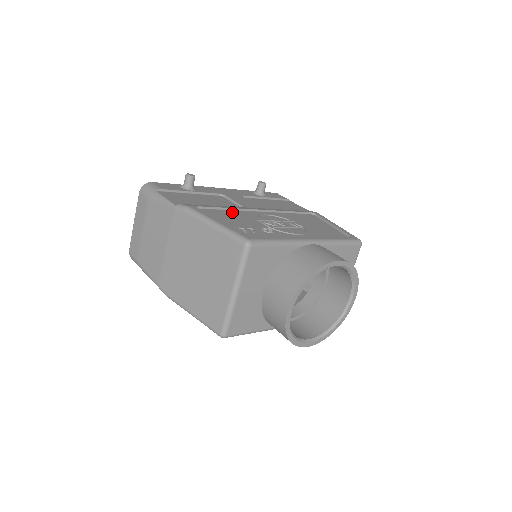
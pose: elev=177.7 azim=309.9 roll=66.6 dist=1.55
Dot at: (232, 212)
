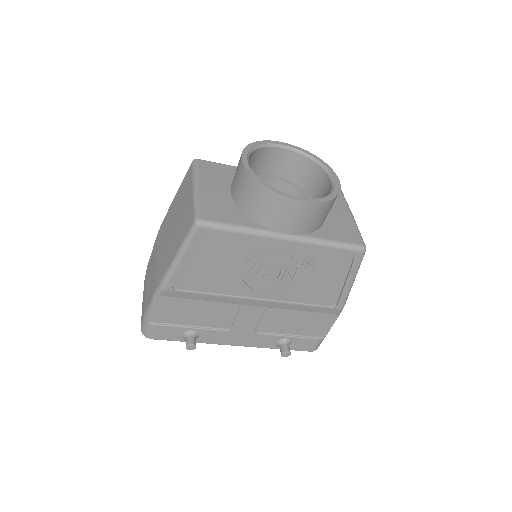
Dot at: occluded
